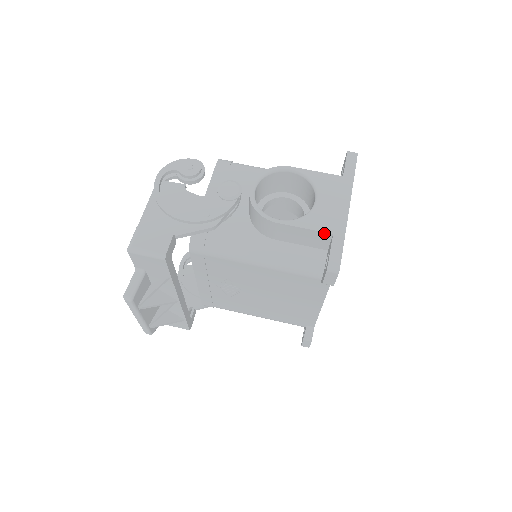
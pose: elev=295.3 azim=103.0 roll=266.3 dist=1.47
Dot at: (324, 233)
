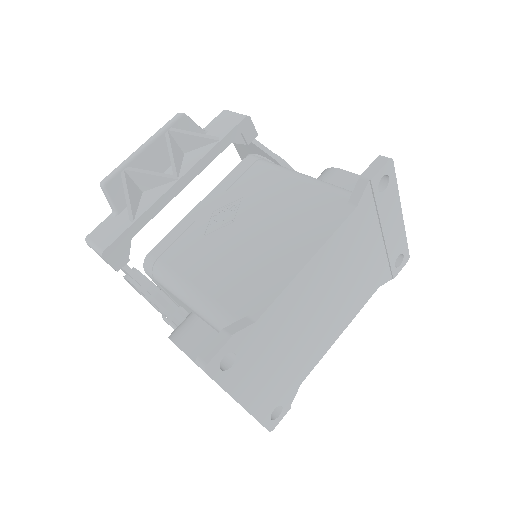
Dot at: occluded
